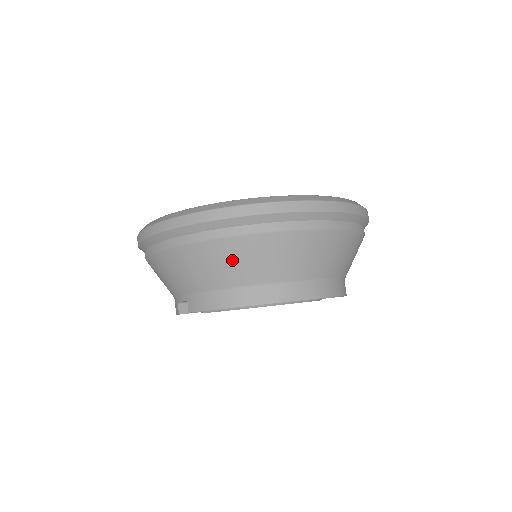
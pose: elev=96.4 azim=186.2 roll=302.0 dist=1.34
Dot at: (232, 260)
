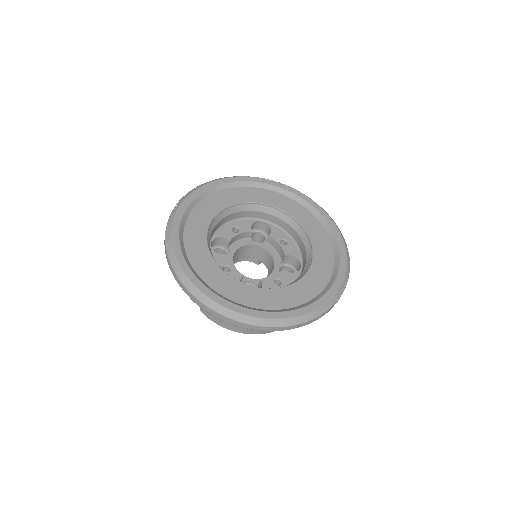
Dot at: occluded
